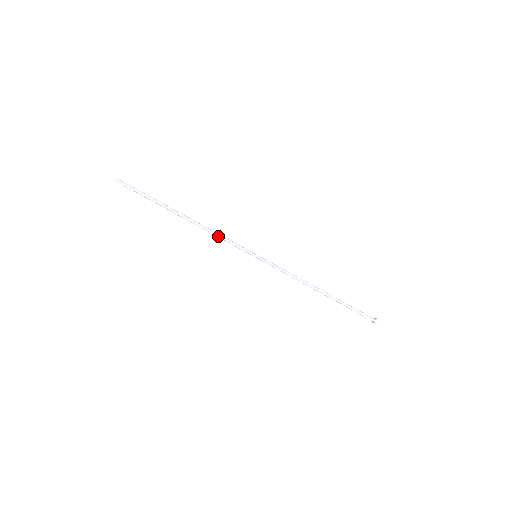
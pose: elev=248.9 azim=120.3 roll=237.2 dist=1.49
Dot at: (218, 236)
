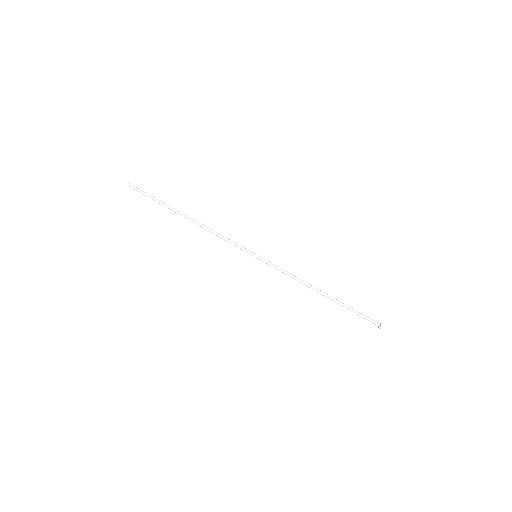
Dot at: (220, 235)
